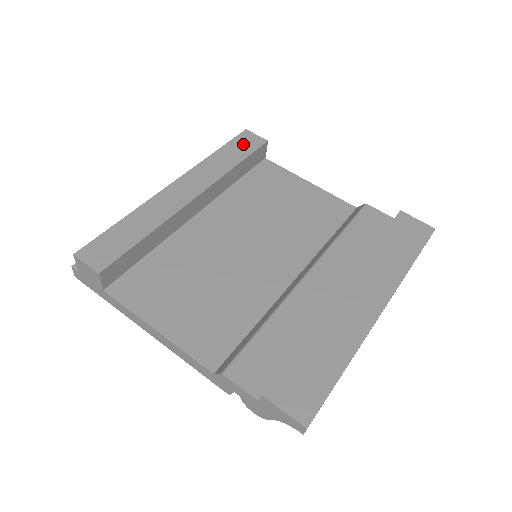
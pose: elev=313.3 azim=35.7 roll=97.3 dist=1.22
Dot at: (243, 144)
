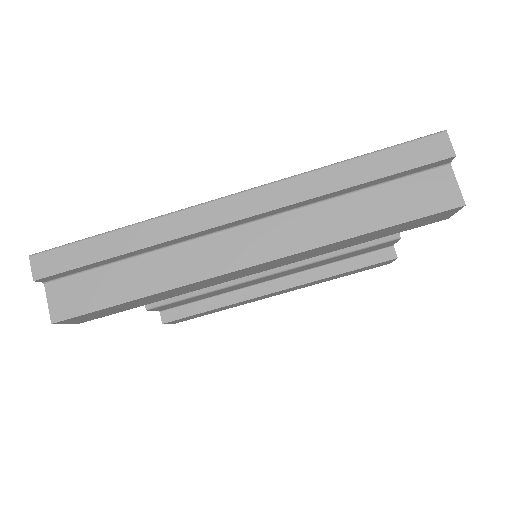
Dot at: (415, 224)
